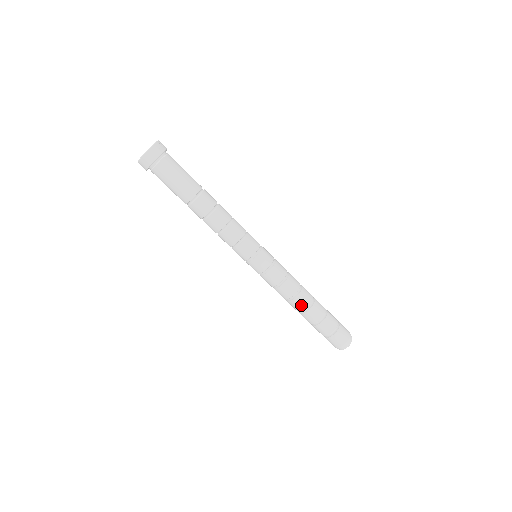
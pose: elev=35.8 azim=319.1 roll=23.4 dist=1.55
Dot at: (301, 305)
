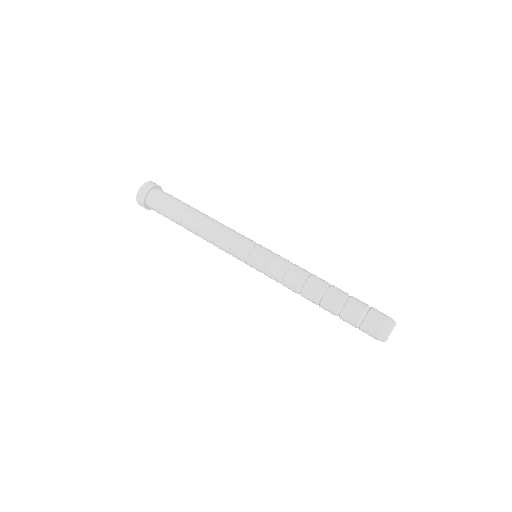
Dot at: (310, 300)
